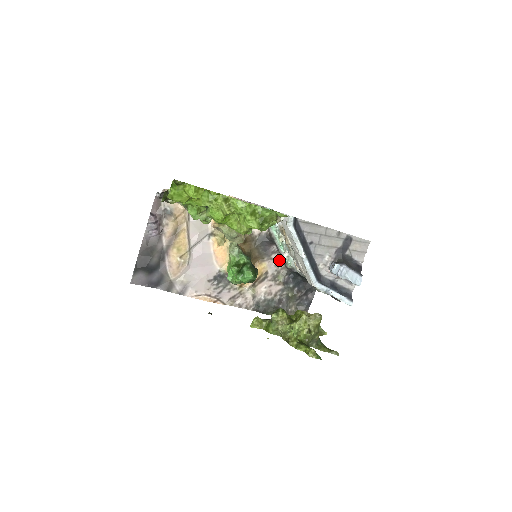
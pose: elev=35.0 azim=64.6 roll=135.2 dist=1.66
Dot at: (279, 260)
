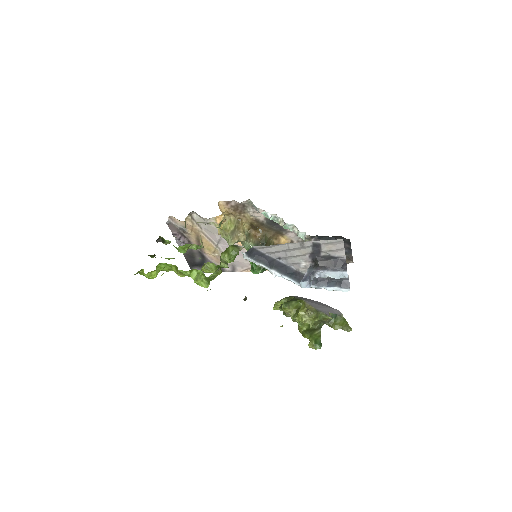
Dot at: occluded
